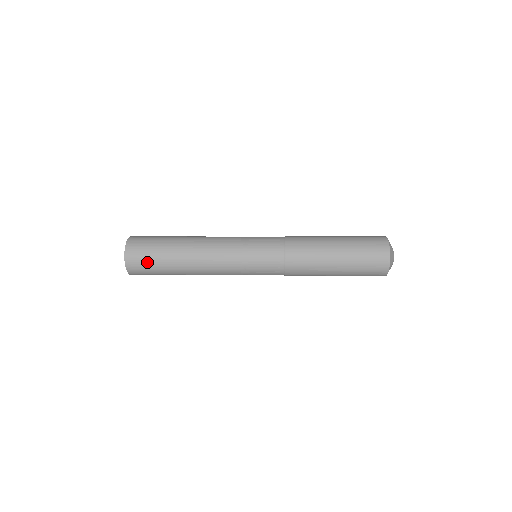
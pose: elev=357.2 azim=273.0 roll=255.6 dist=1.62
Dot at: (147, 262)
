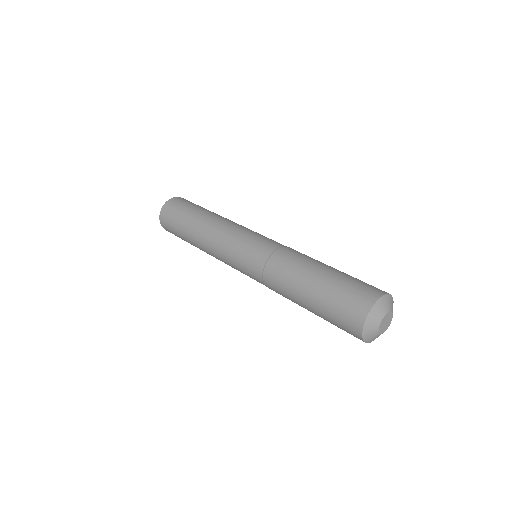
Dot at: (173, 215)
